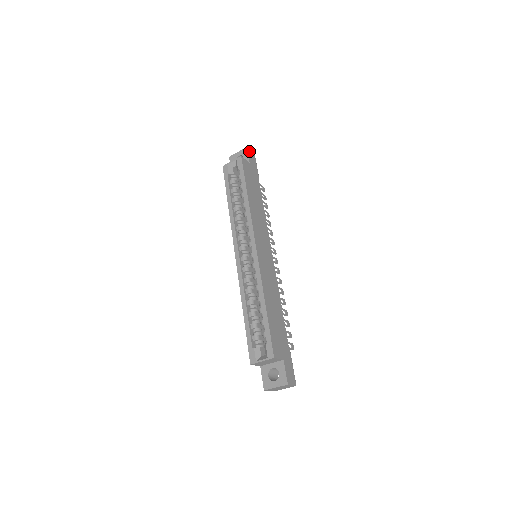
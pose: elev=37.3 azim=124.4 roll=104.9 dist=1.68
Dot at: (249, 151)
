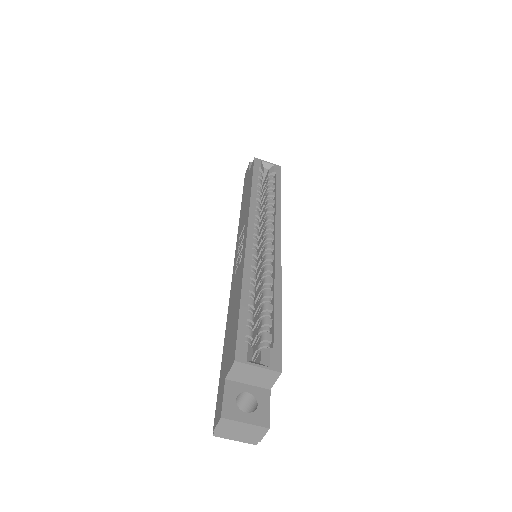
Dot at: occluded
